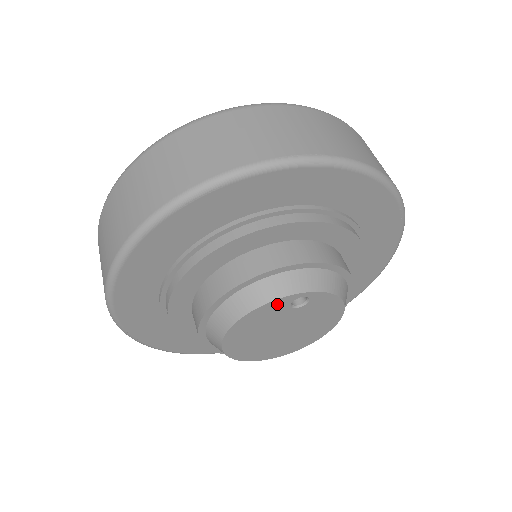
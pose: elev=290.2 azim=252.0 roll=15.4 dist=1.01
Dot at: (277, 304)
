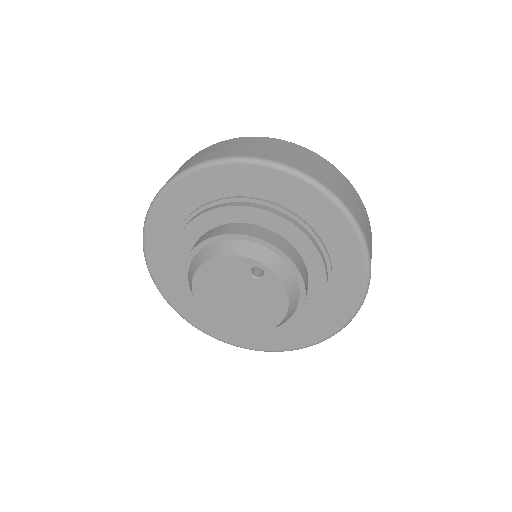
Dot at: (241, 262)
